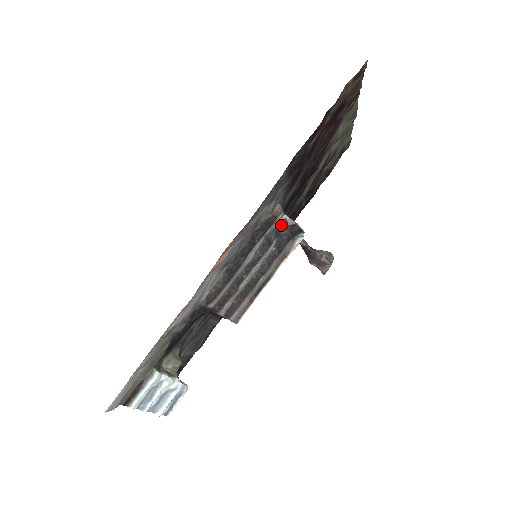
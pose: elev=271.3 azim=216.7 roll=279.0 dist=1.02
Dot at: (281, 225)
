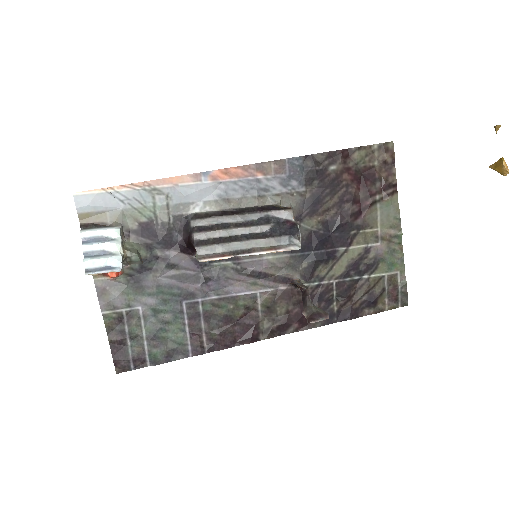
Dot at: (285, 221)
